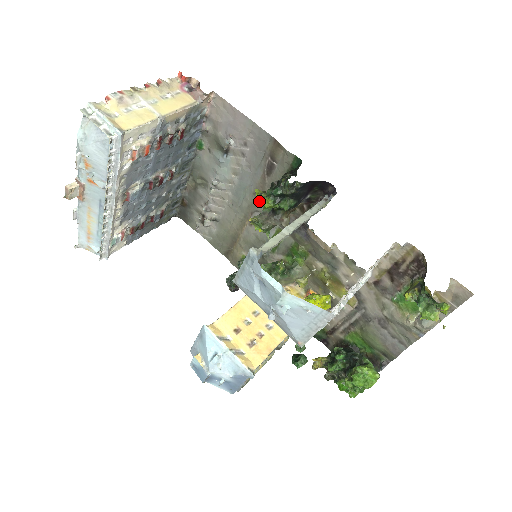
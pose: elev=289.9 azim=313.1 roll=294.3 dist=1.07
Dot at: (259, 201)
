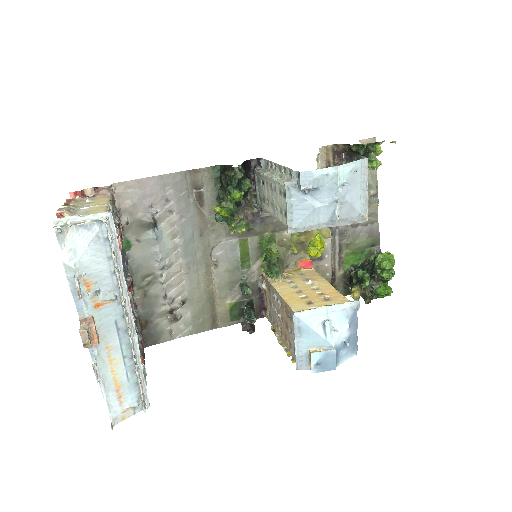
Dot at: (223, 212)
